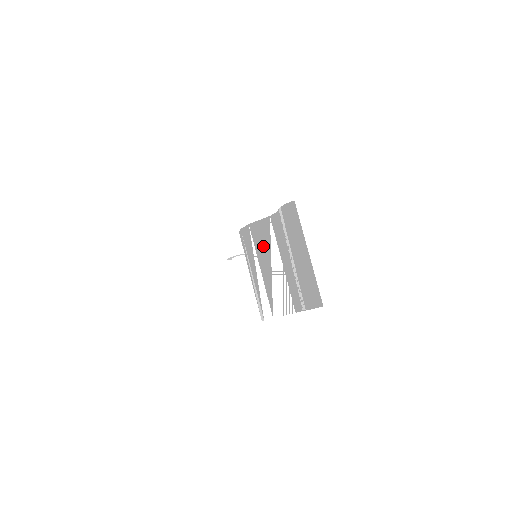
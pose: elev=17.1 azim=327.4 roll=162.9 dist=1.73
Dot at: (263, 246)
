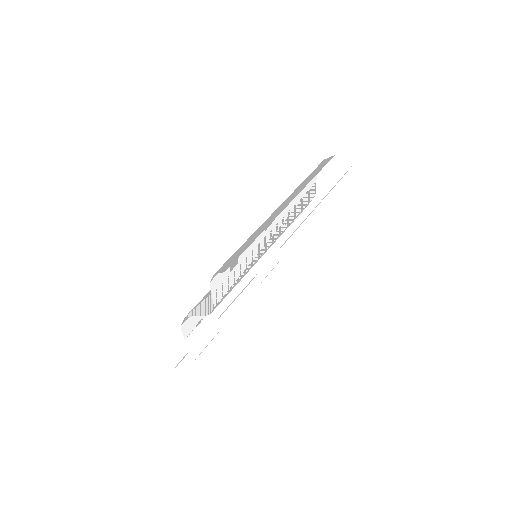
Dot at: occluded
